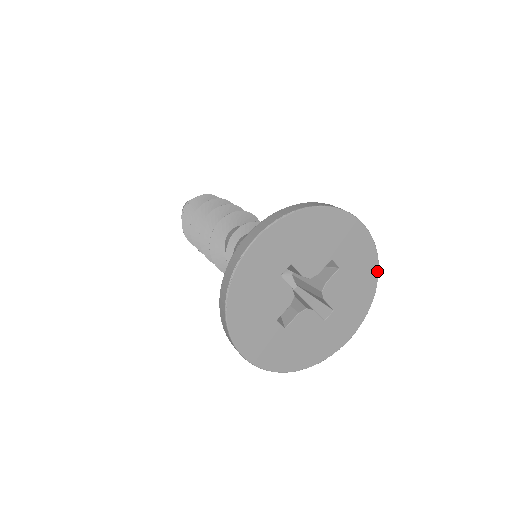
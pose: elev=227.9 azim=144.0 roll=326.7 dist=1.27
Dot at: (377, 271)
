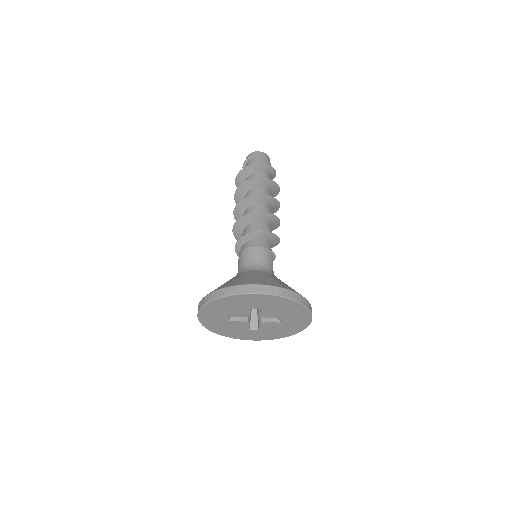
Dot at: (292, 301)
